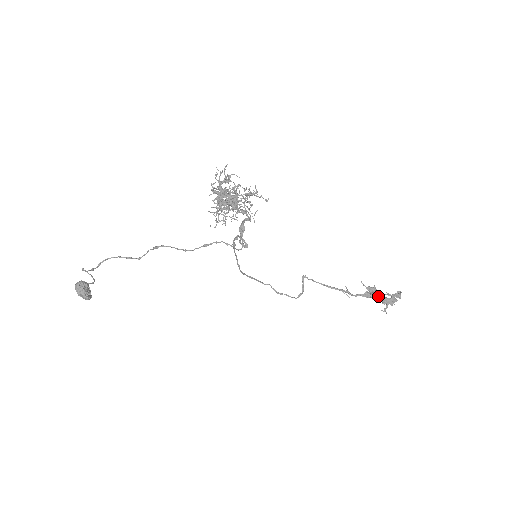
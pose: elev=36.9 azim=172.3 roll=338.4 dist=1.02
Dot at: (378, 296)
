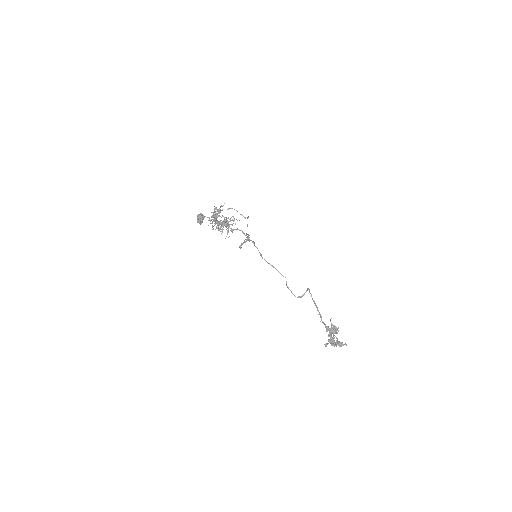
Dot at: (331, 334)
